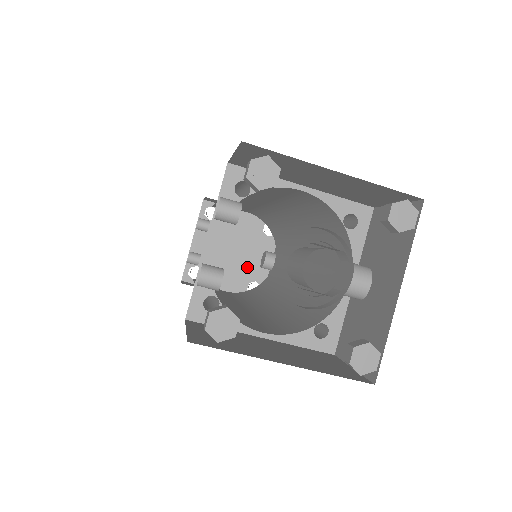
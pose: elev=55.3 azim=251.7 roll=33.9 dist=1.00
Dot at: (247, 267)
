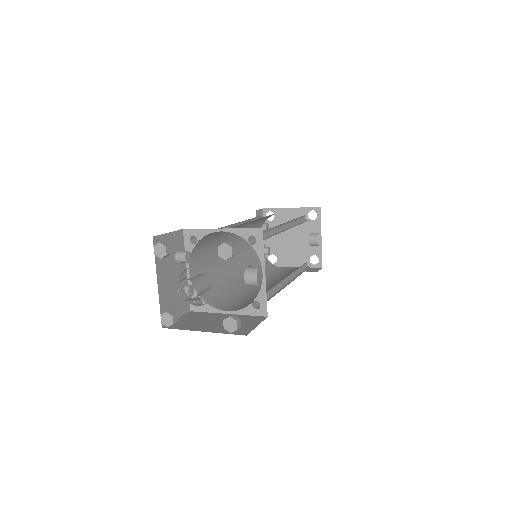
Dot at: (305, 246)
